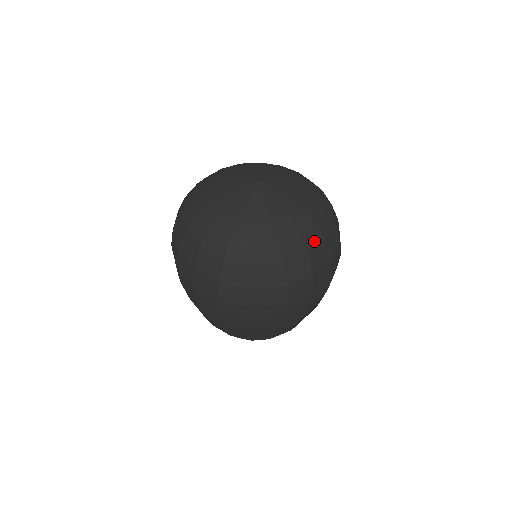
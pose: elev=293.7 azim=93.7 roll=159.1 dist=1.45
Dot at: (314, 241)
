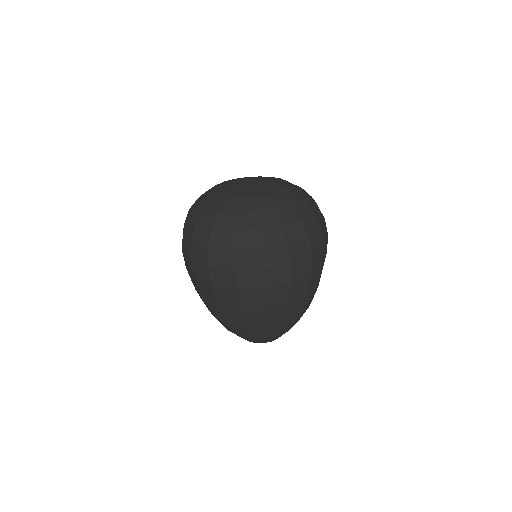
Dot at: (270, 221)
